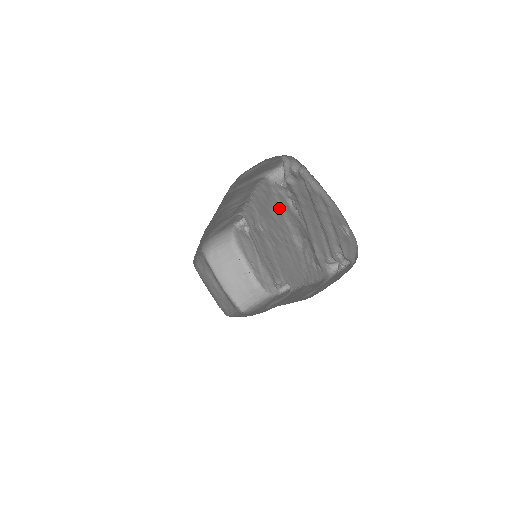
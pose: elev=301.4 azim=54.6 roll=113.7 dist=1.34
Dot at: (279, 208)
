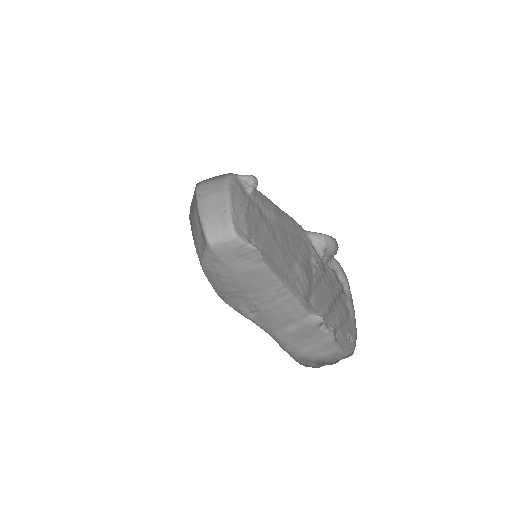
Dot at: (300, 246)
